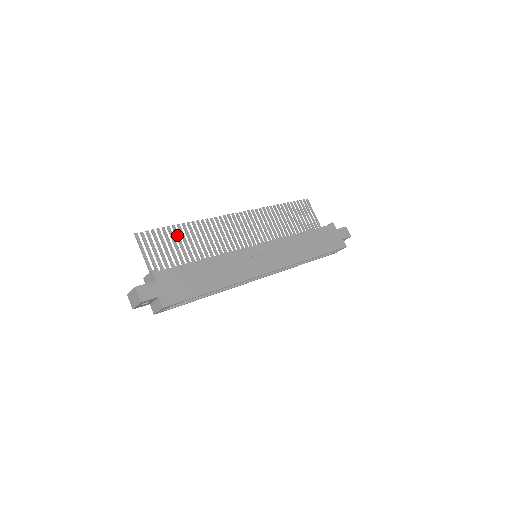
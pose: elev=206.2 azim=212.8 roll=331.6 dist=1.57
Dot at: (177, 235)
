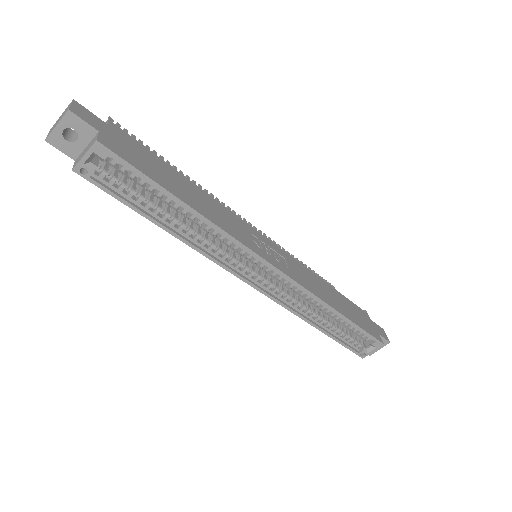
Dot at: occluded
